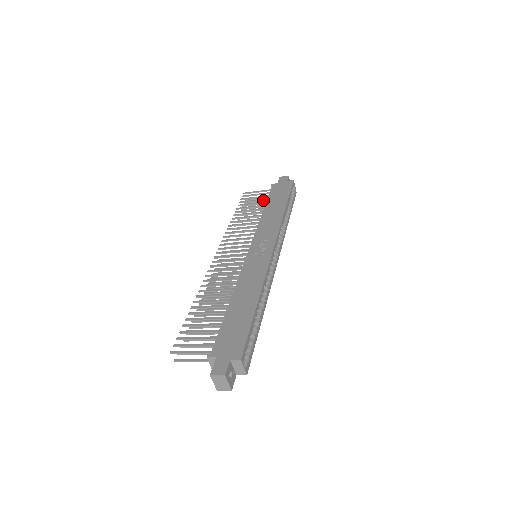
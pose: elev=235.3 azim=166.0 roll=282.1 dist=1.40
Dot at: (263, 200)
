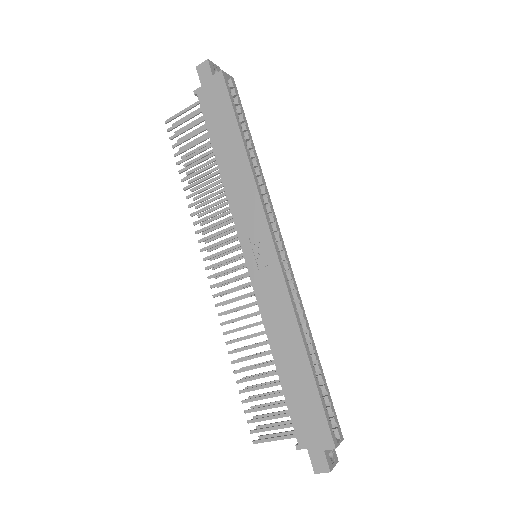
Dot at: (201, 132)
